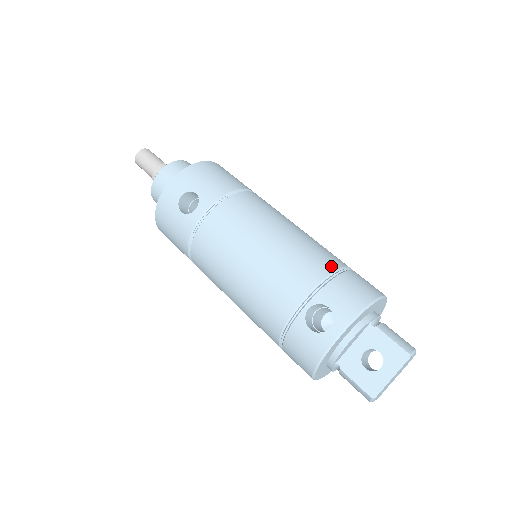
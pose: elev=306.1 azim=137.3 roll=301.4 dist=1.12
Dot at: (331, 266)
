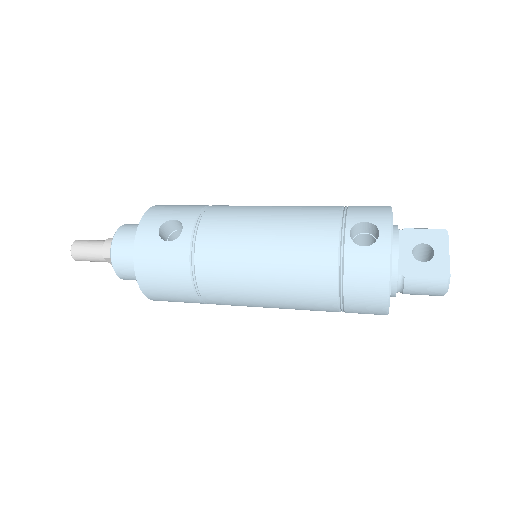
Dot at: (336, 206)
